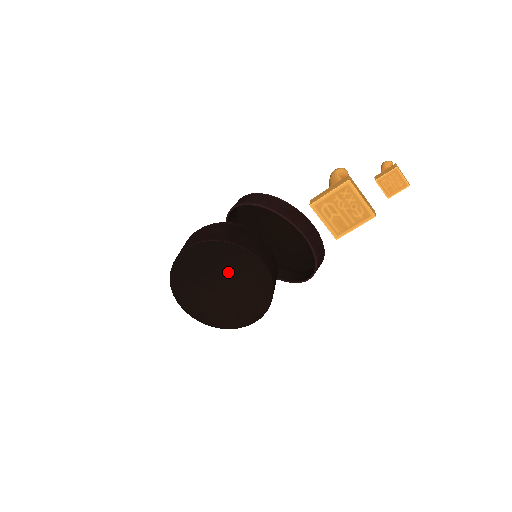
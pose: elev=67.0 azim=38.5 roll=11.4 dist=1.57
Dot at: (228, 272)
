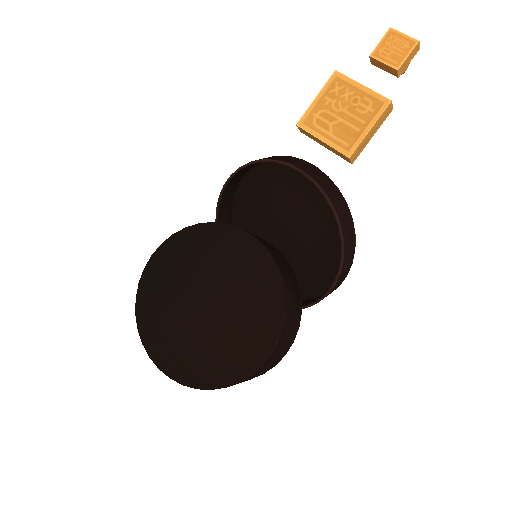
Dot at: (211, 272)
